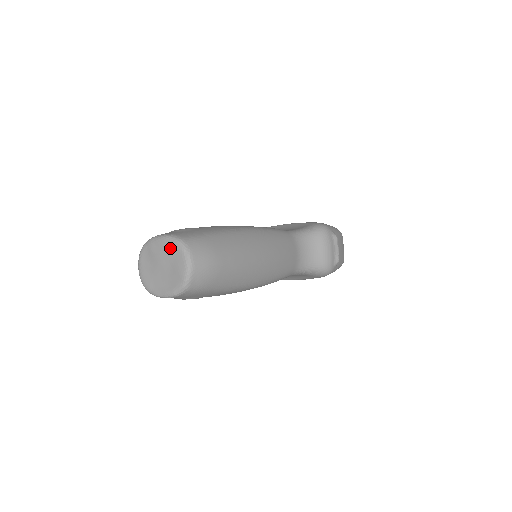
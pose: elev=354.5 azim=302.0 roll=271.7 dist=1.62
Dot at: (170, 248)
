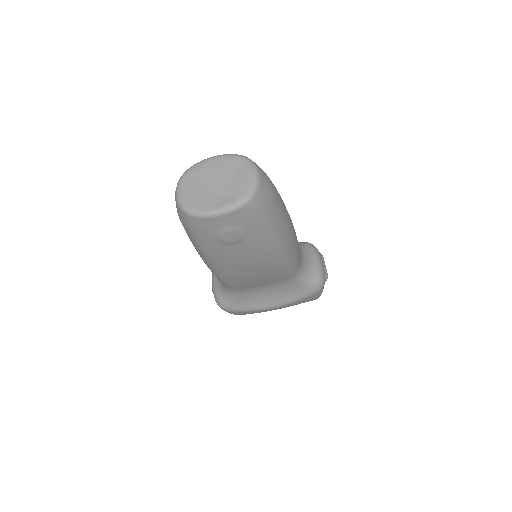
Dot at: (230, 162)
